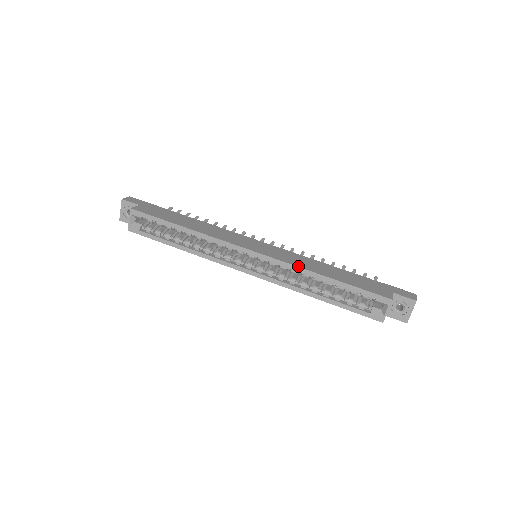
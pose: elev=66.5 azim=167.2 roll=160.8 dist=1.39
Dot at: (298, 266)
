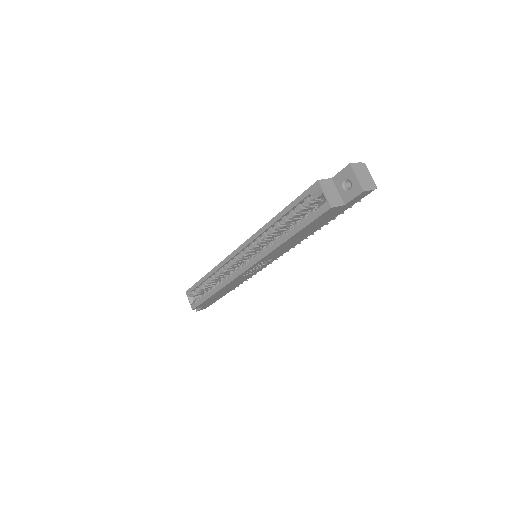
Dot at: (260, 229)
